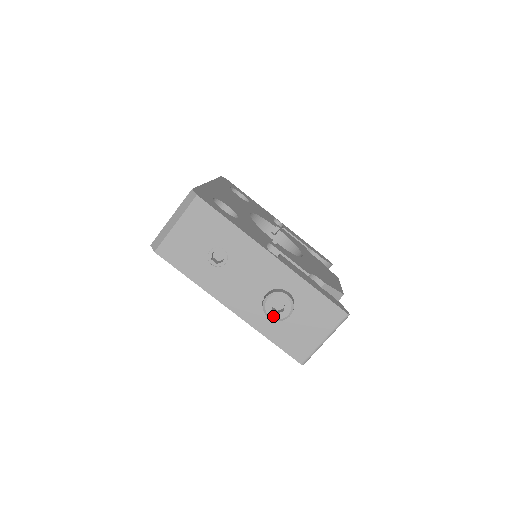
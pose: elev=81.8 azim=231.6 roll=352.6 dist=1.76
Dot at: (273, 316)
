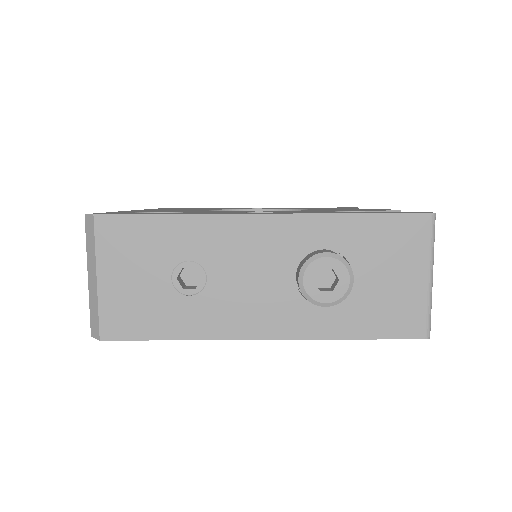
Dot at: (330, 299)
